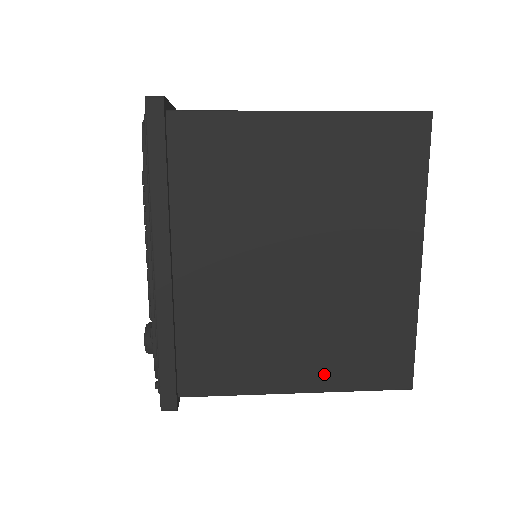
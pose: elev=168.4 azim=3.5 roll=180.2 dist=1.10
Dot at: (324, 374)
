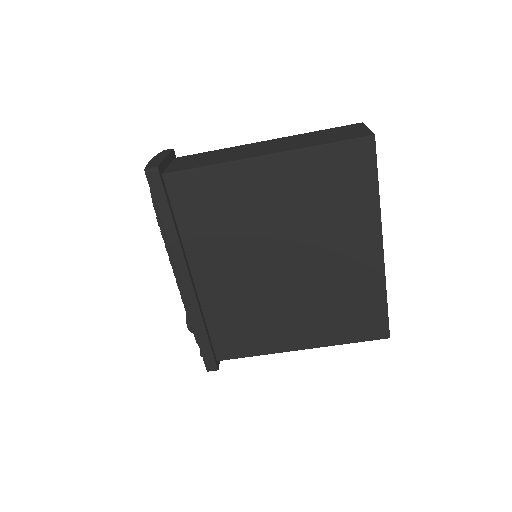
Dot at: (319, 336)
